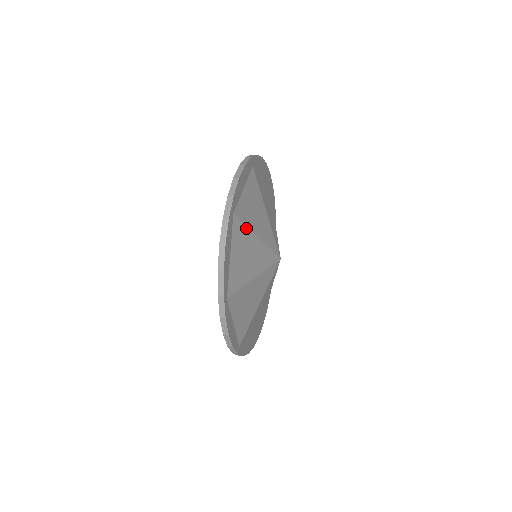
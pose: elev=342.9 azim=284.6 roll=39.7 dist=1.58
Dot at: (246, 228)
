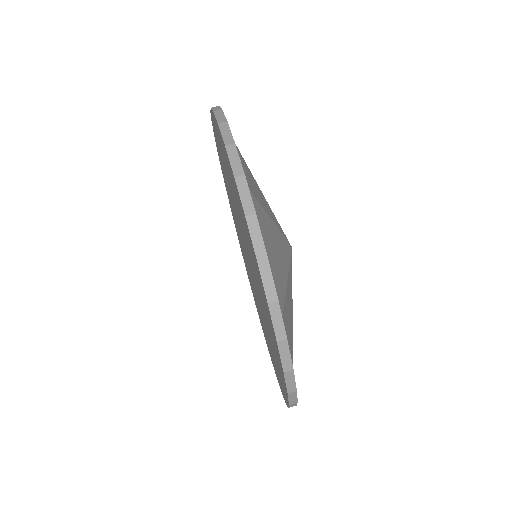
Dot at: (292, 352)
